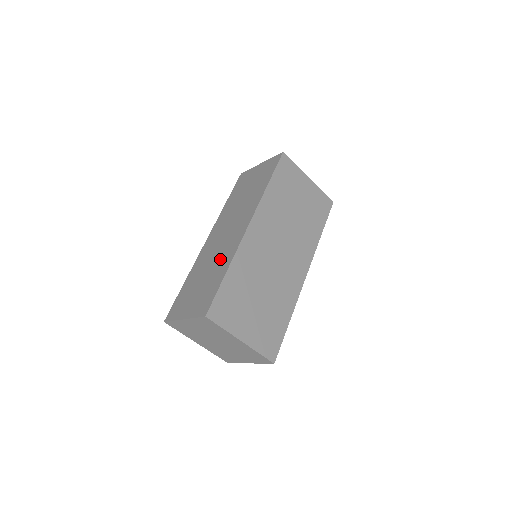
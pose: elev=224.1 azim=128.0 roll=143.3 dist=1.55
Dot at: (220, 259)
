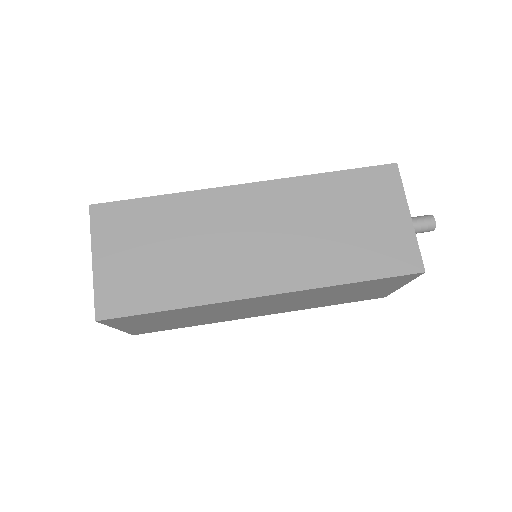
Dot at: (199, 269)
